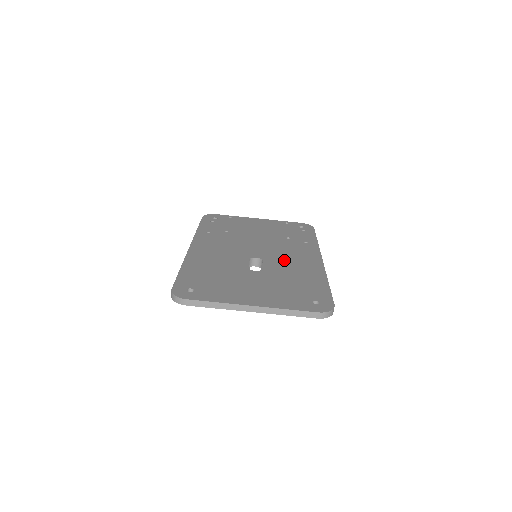
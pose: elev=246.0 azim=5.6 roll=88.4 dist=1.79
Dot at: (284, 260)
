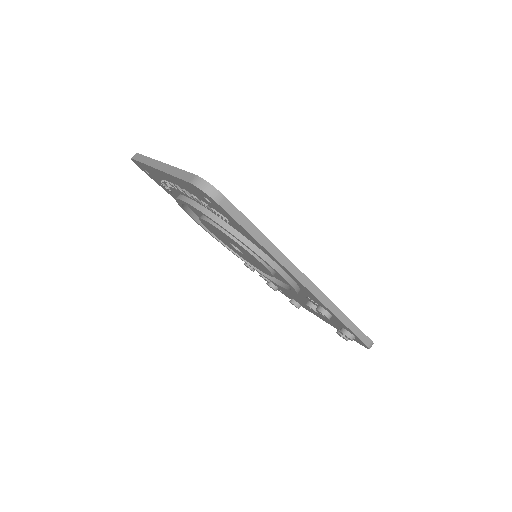
Dot at: occluded
